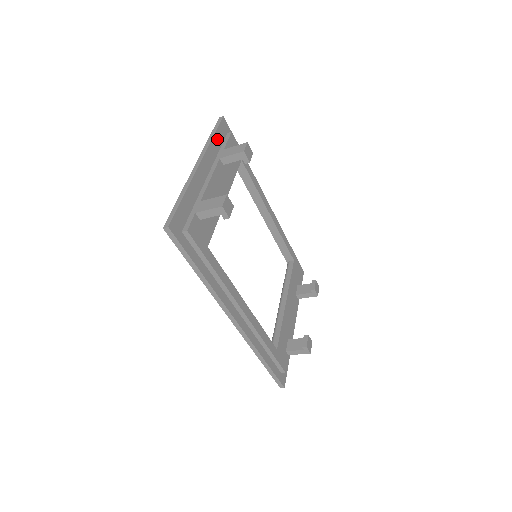
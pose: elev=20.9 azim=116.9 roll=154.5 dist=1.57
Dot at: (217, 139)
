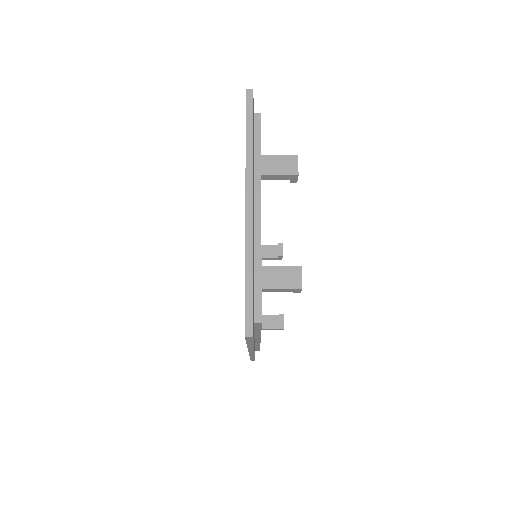
Dot at: (253, 138)
